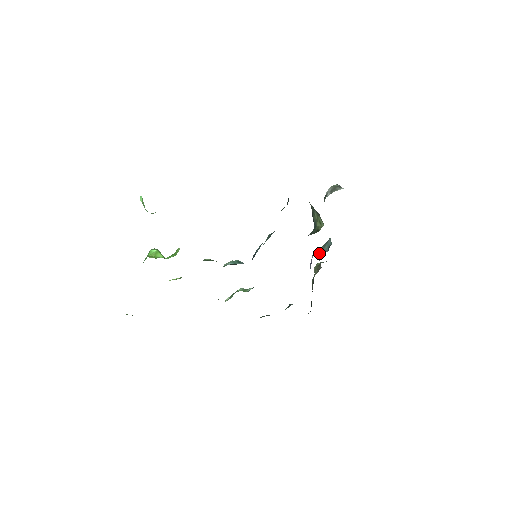
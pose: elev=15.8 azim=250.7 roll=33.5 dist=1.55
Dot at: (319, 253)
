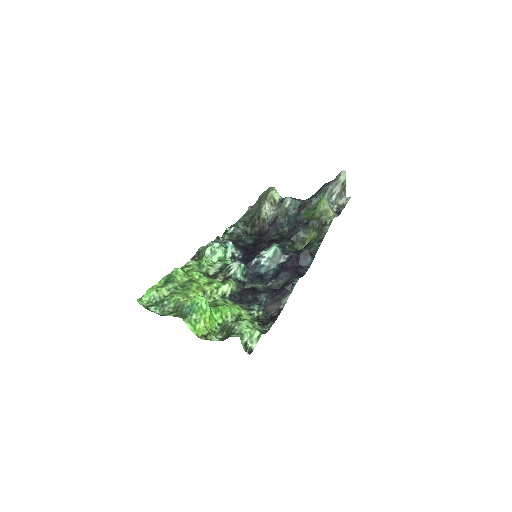
Dot at: (285, 209)
